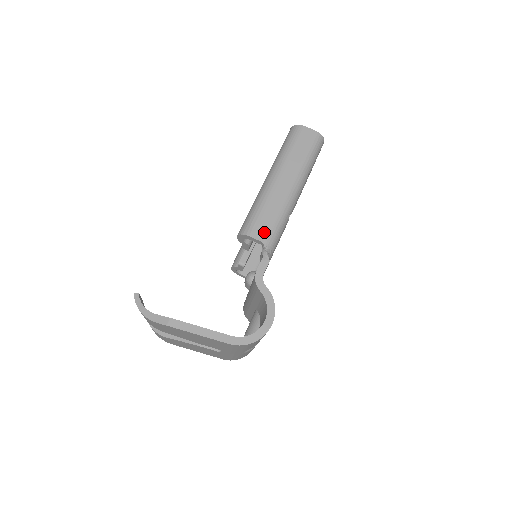
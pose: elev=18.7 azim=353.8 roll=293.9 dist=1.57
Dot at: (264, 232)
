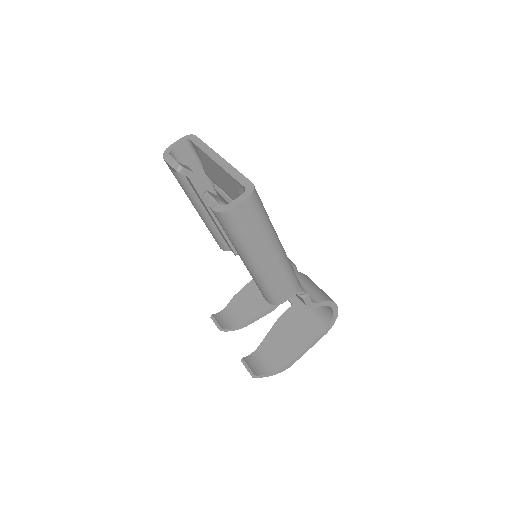
Dot at: (290, 291)
